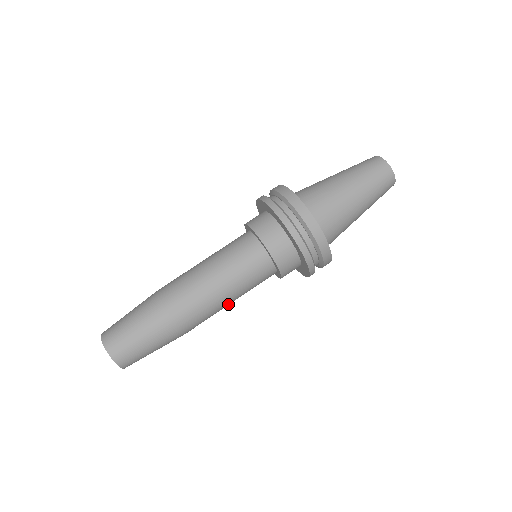
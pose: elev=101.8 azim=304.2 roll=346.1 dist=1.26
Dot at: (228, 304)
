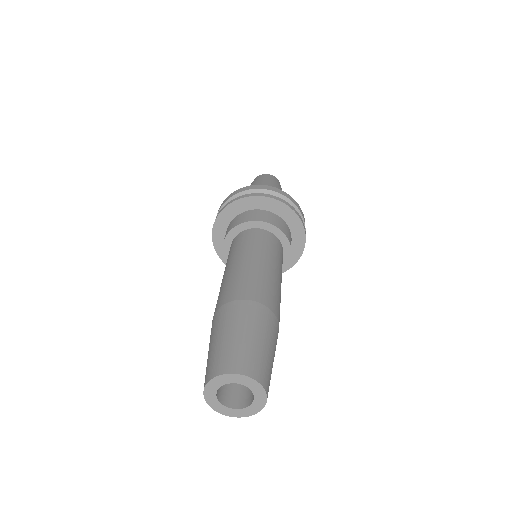
Dot at: (278, 277)
